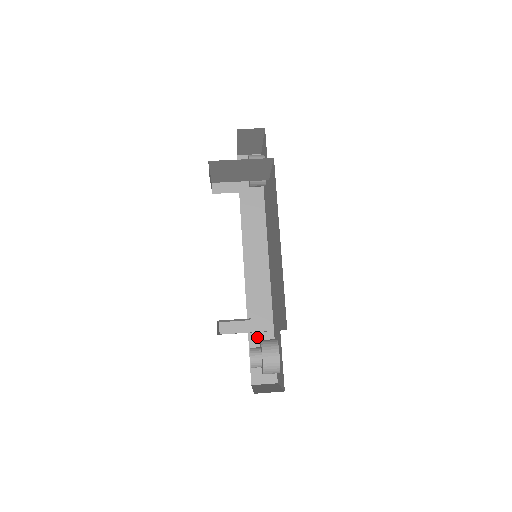
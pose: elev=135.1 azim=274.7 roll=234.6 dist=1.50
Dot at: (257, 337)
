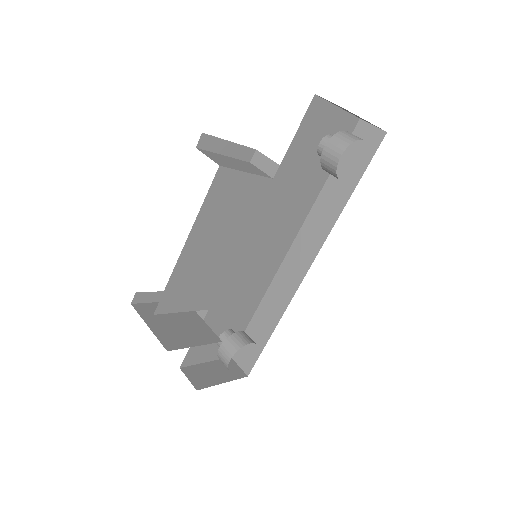
Dot at: (258, 325)
